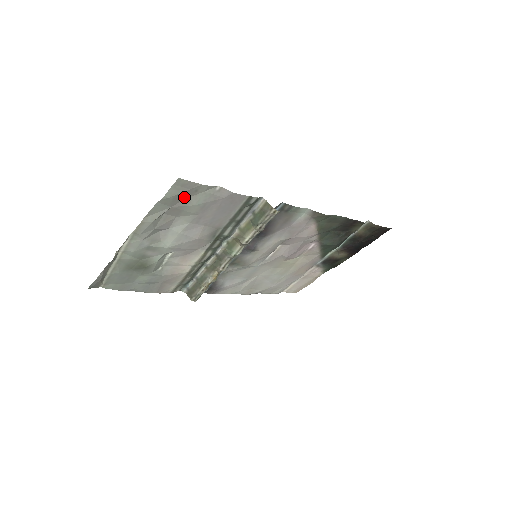
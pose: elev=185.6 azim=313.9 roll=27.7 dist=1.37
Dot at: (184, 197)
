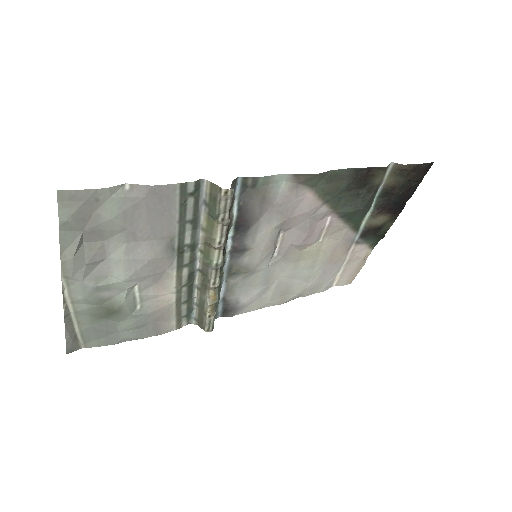
Dot at: (88, 213)
